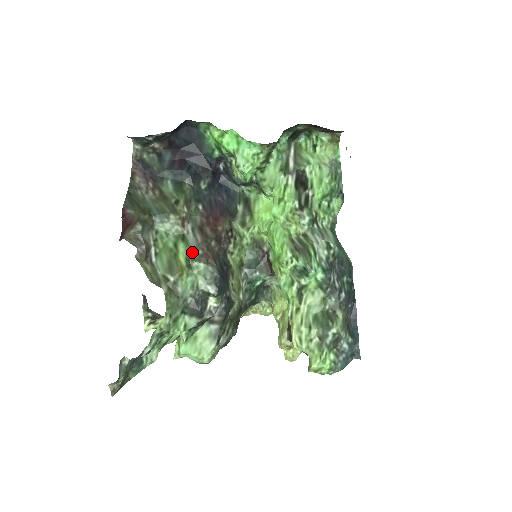
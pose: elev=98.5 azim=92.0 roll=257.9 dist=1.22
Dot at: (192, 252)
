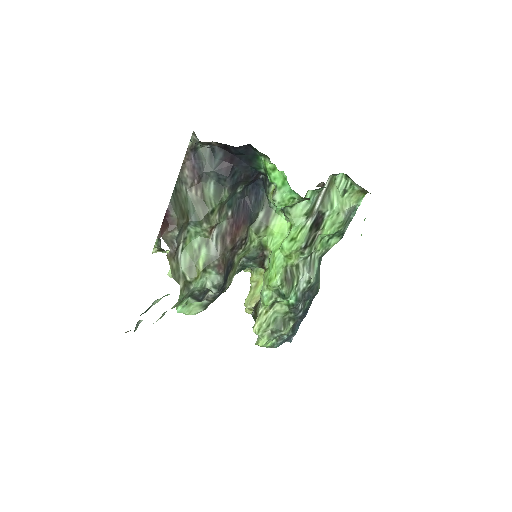
Dot at: (210, 260)
